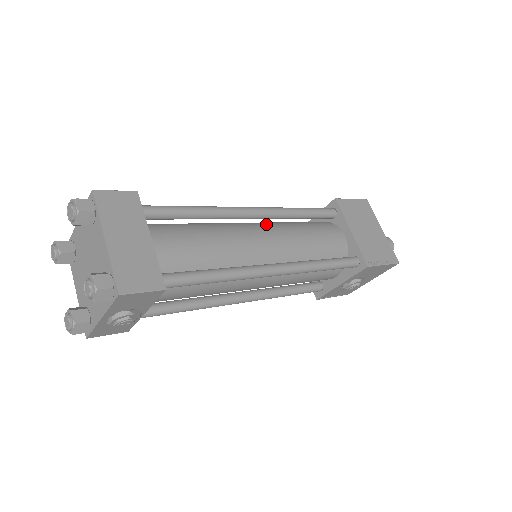
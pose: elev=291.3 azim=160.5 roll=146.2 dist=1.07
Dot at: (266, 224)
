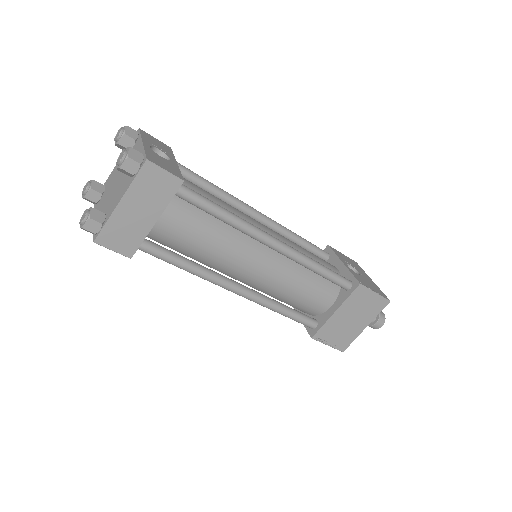
Dot at: (279, 255)
